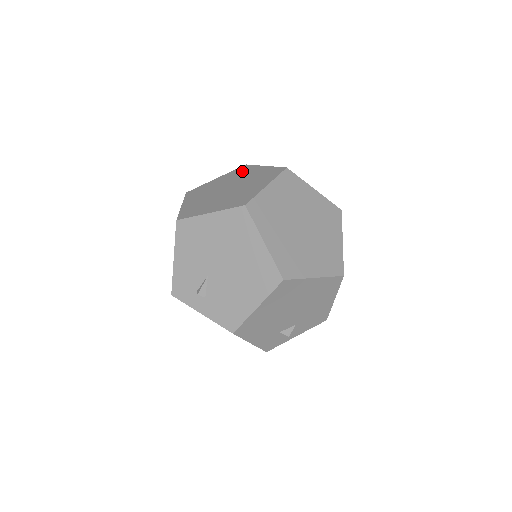
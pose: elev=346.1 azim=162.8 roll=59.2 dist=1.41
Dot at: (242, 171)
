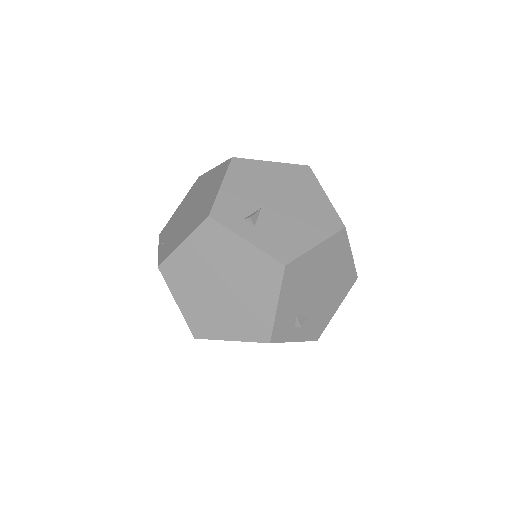
Dot at: occluded
